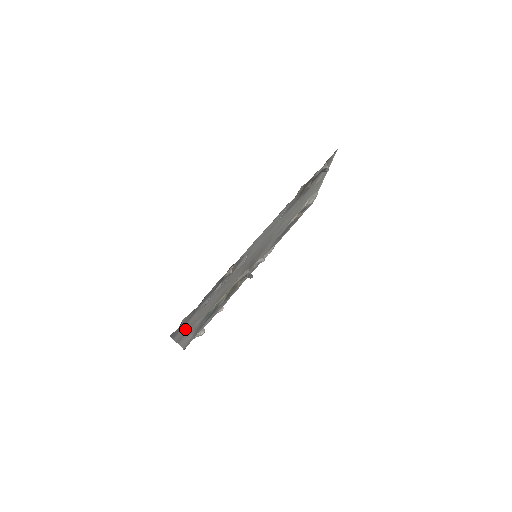
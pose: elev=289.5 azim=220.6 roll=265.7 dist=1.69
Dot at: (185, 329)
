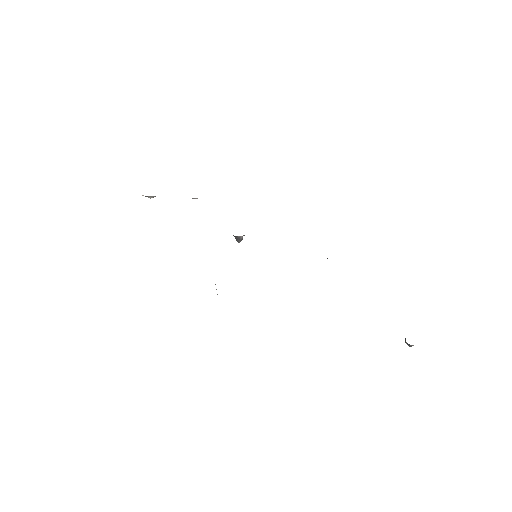
Dot at: occluded
